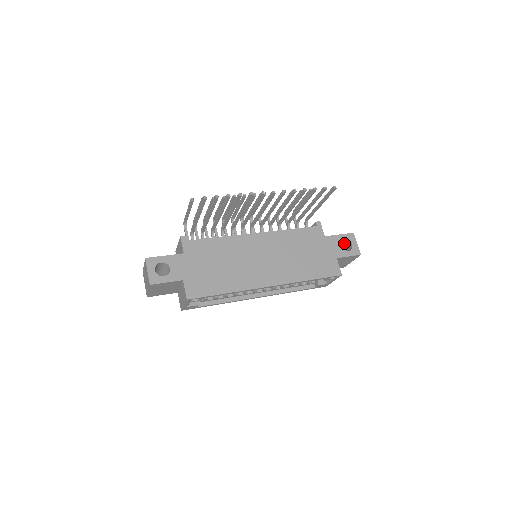
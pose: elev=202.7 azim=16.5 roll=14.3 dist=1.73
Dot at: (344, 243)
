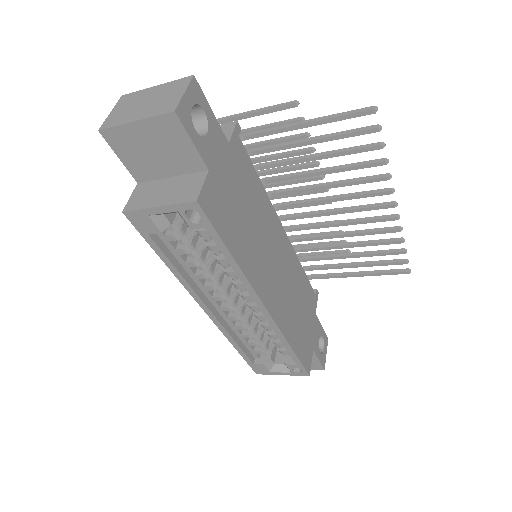
Dot at: occluded
